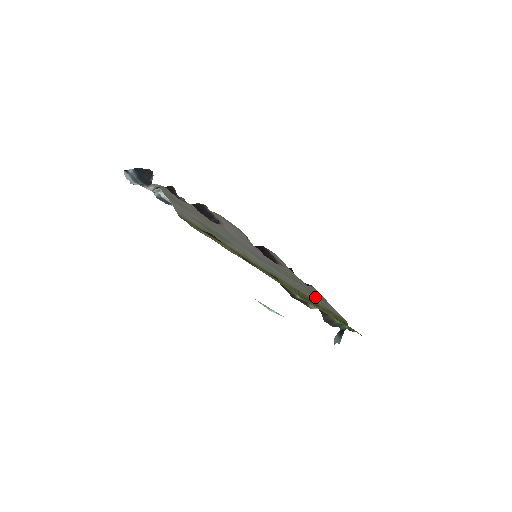
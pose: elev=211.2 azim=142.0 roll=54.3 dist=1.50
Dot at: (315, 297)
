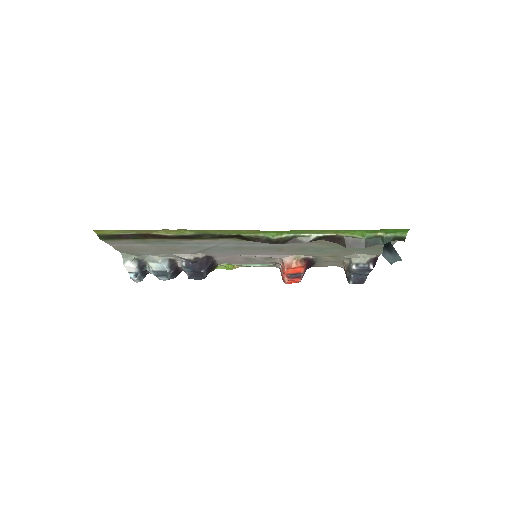
Dot at: occluded
